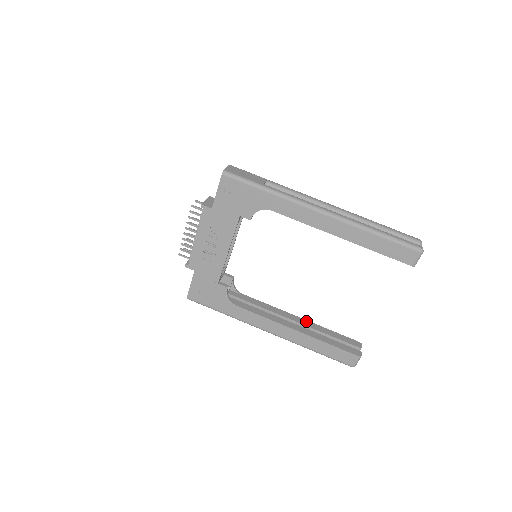
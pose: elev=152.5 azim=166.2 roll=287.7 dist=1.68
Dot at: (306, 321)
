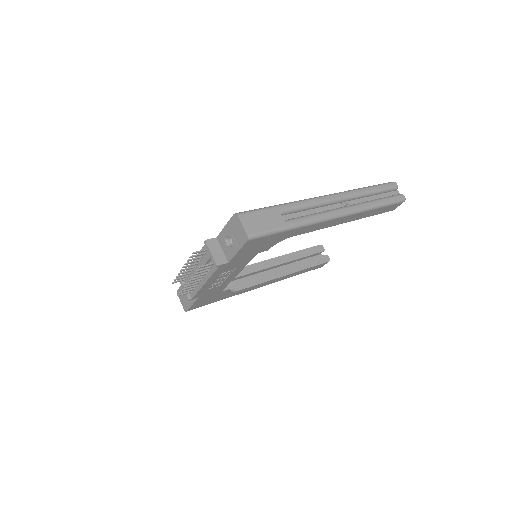
Dot at: (283, 257)
